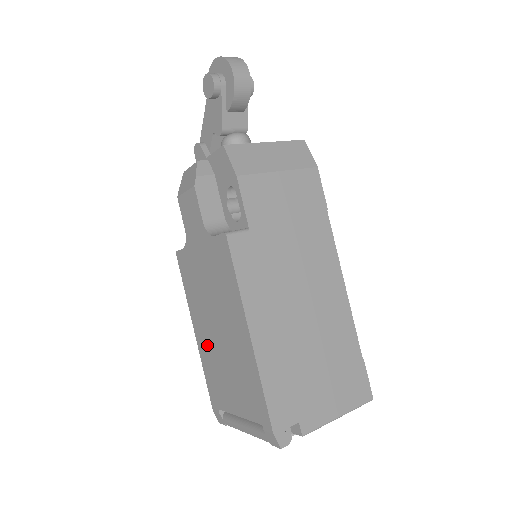
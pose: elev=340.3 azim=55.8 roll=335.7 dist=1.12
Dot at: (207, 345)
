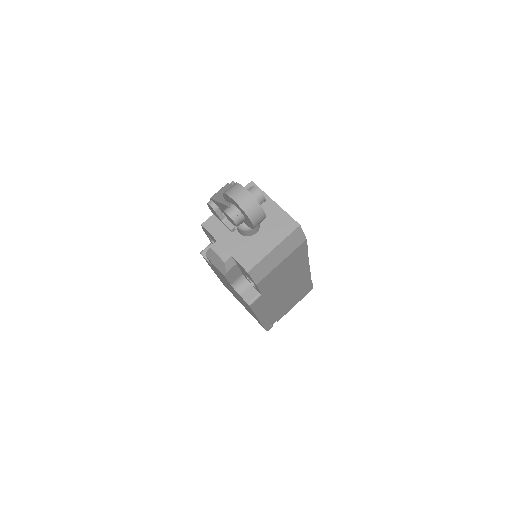
Dot at: occluded
